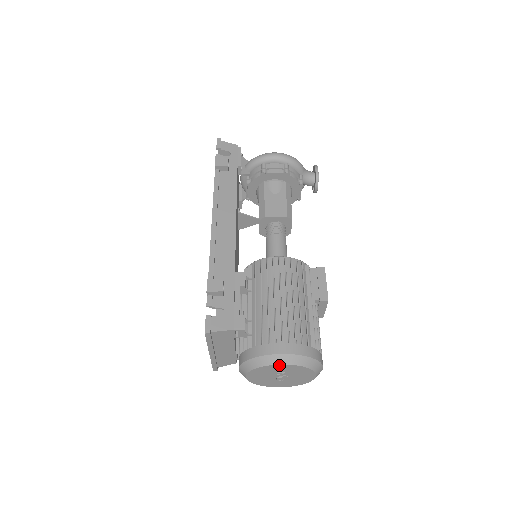
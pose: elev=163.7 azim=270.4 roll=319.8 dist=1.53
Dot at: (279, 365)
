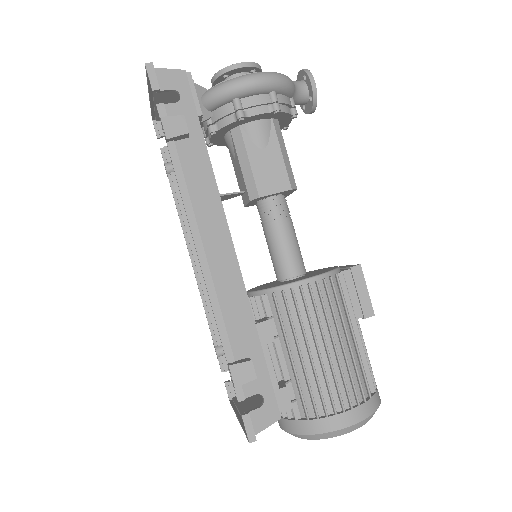
Dot at: (342, 433)
